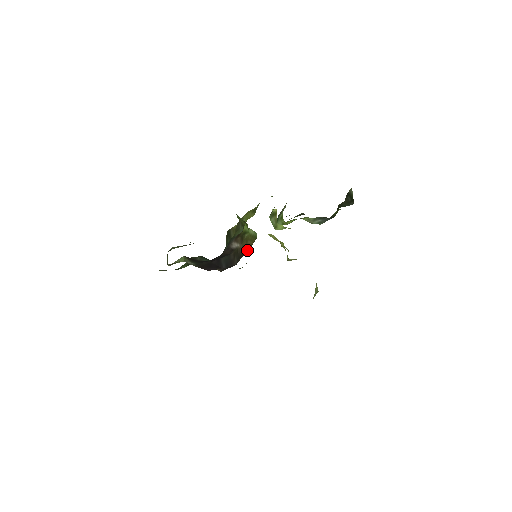
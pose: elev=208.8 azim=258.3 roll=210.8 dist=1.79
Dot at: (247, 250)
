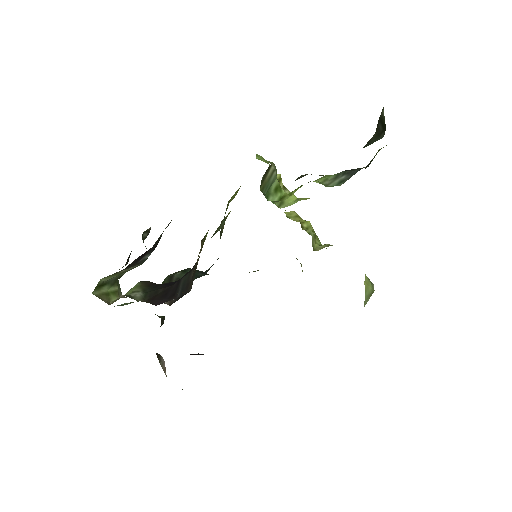
Dot at: occluded
